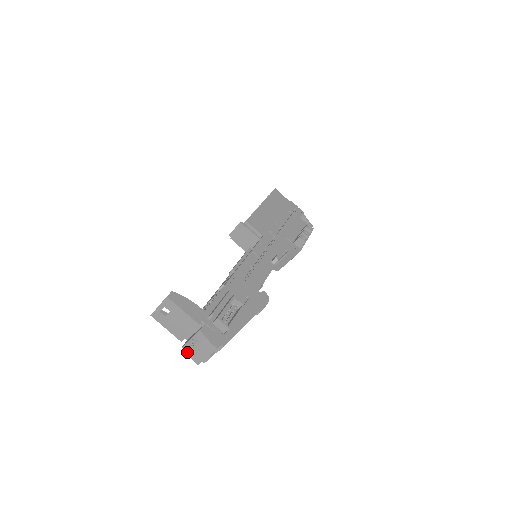
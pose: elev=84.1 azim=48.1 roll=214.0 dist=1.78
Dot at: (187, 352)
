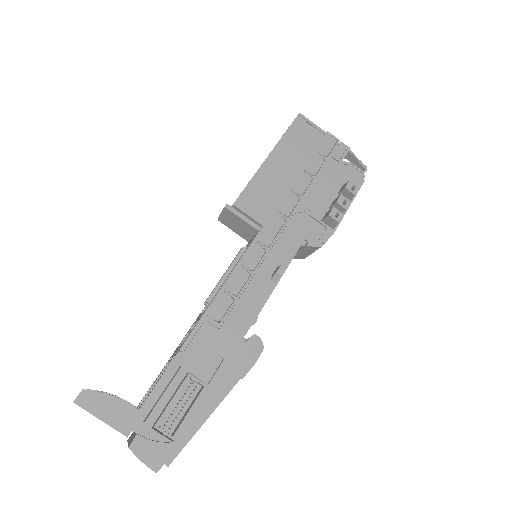
Dot at: occluded
